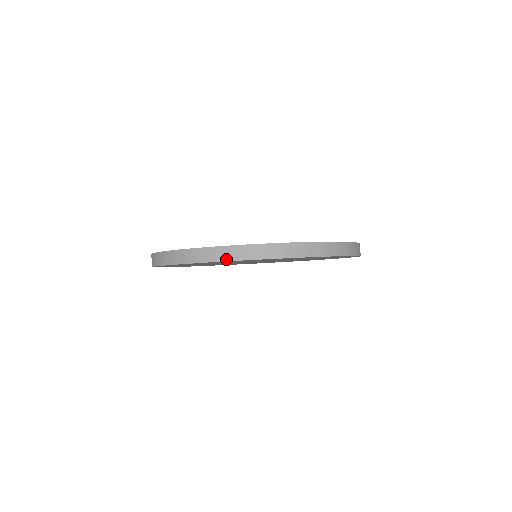
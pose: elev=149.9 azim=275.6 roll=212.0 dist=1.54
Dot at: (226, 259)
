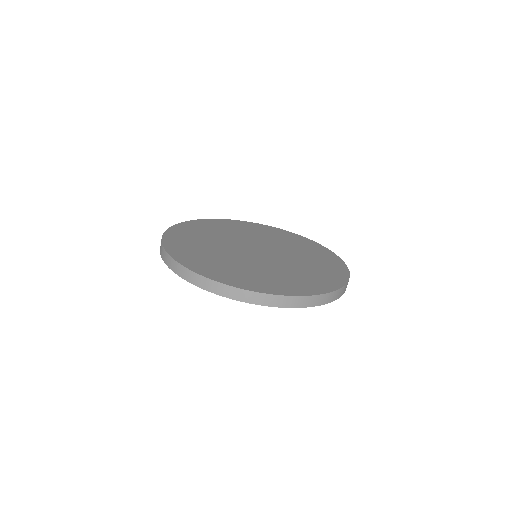
Dot at: (204, 288)
